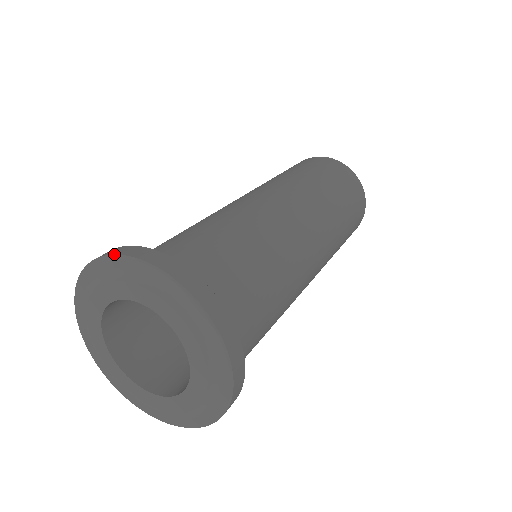
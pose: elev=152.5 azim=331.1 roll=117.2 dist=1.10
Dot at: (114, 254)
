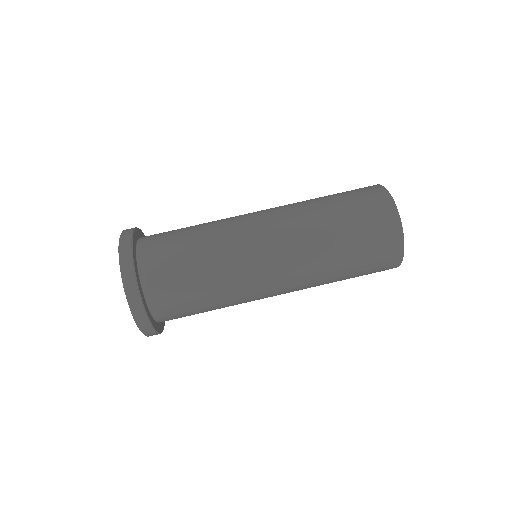
Dot at: (119, 239)
